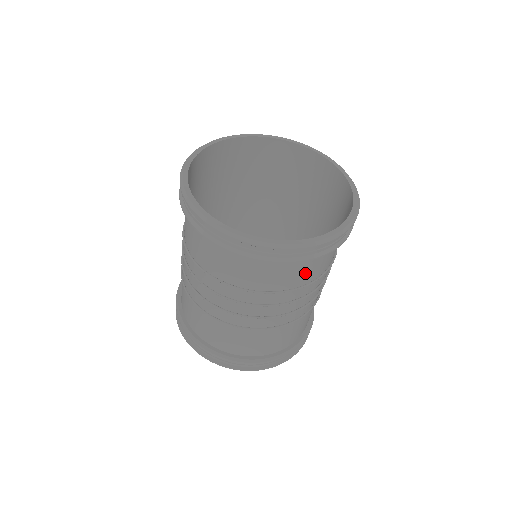
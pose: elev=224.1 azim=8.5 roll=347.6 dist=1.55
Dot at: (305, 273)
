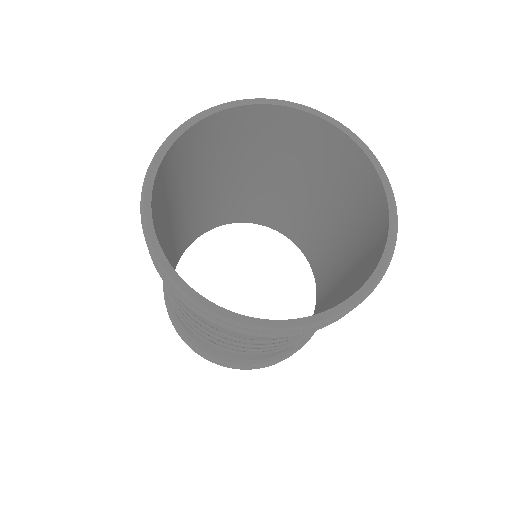
Dot at: occluded
